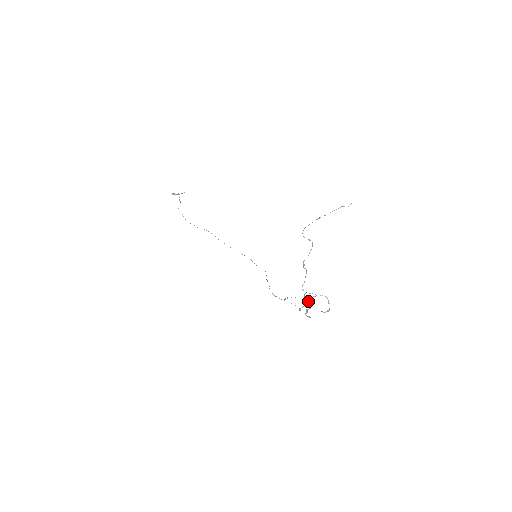
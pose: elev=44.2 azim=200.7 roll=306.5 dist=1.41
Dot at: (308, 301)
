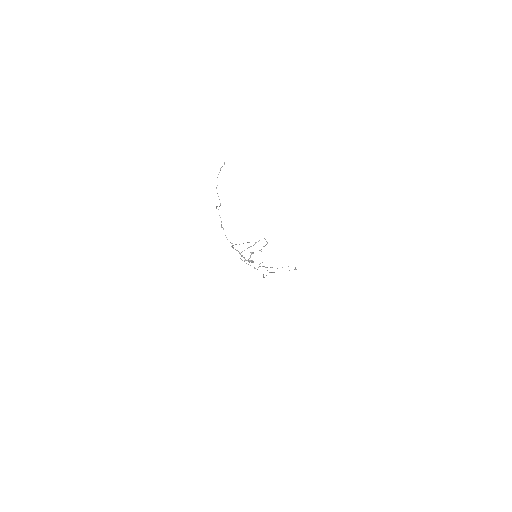
Dot at: occluded
